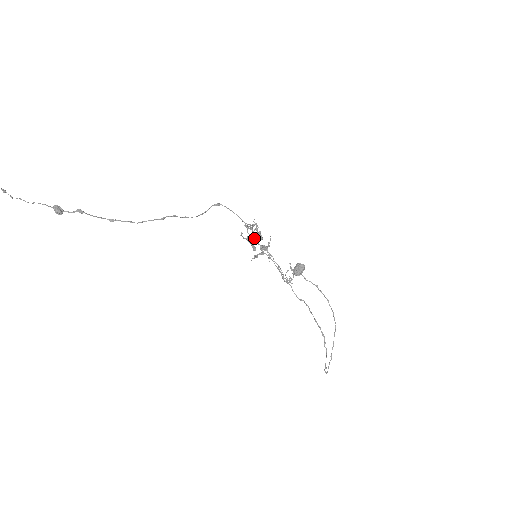
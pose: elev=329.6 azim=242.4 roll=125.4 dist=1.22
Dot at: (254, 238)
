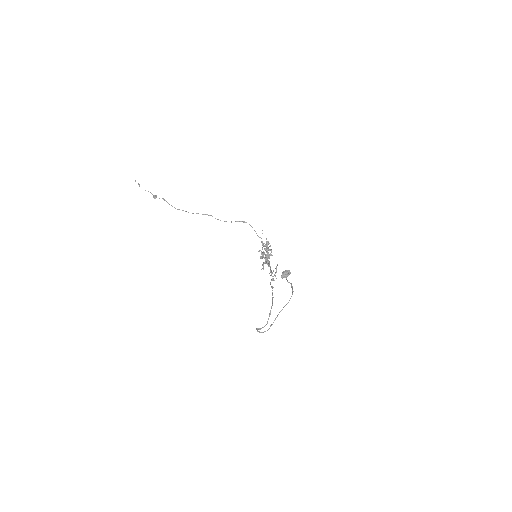
Dot at: occluded
